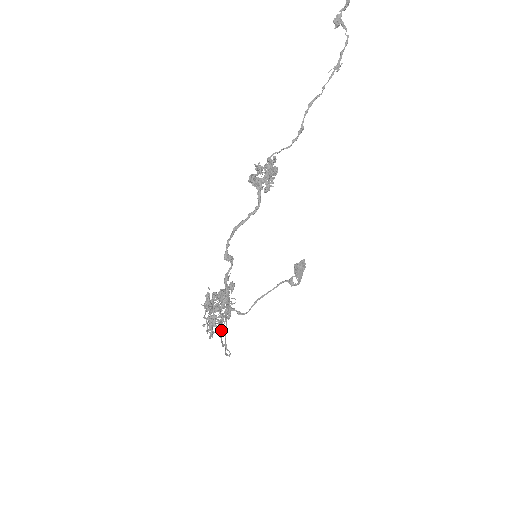
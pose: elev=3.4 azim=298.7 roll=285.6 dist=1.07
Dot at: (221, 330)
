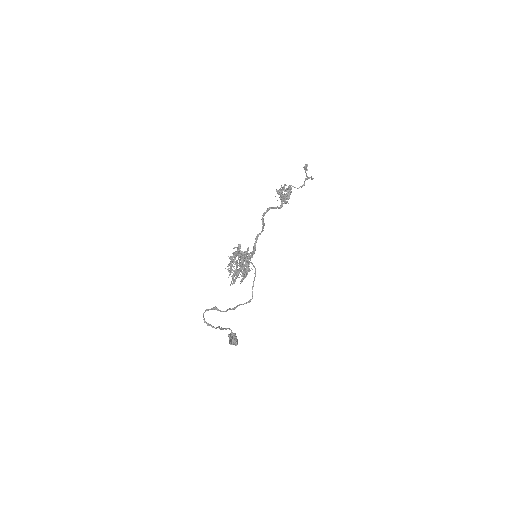
Dot at: occluded
